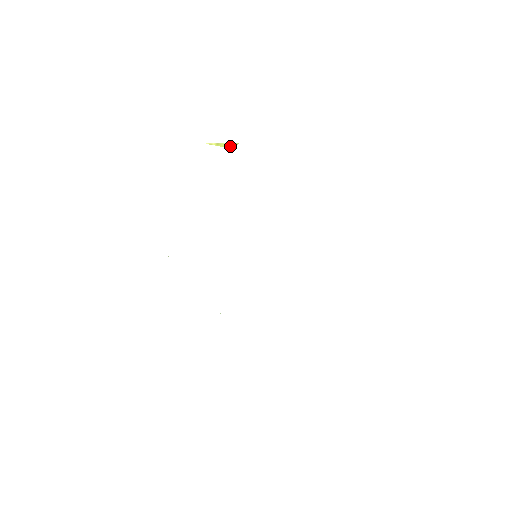
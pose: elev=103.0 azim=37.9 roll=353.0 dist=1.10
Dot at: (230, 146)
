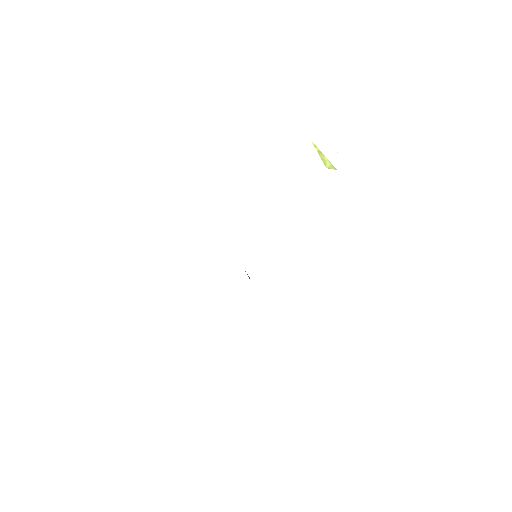
Dot at: (327, 164)
